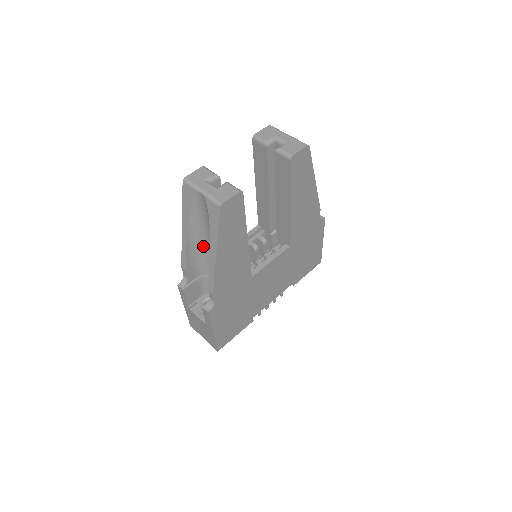
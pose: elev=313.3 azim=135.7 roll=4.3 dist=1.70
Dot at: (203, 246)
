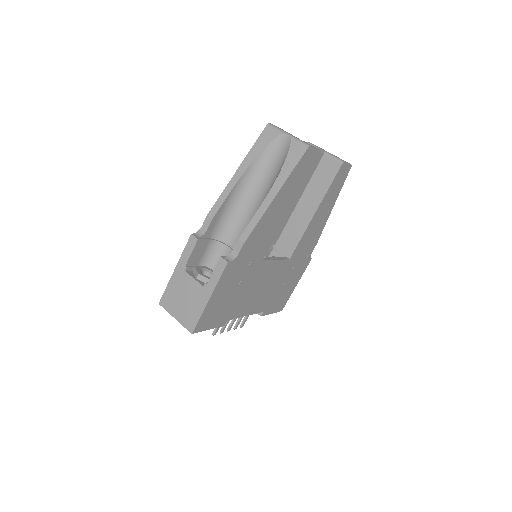
Dot at: (242, 201)
